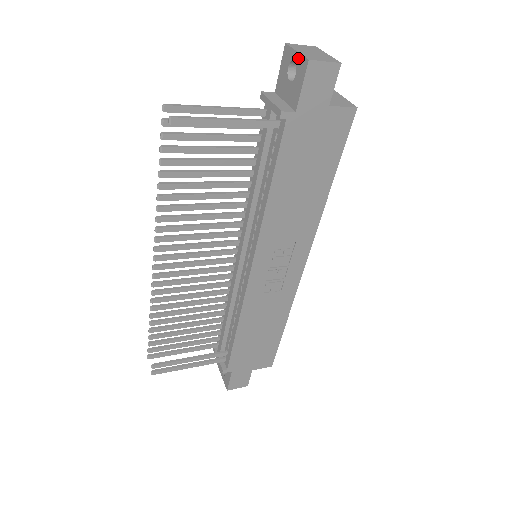
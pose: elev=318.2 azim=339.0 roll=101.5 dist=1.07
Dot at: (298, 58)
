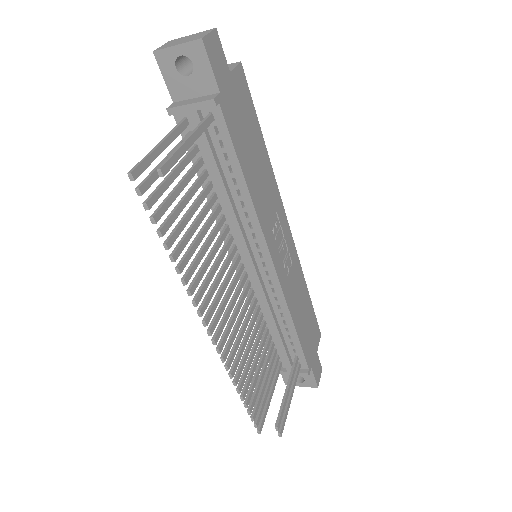
Dot at: (185, 48)
